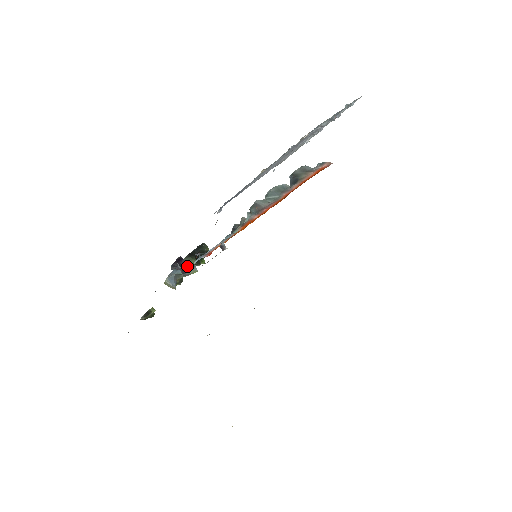
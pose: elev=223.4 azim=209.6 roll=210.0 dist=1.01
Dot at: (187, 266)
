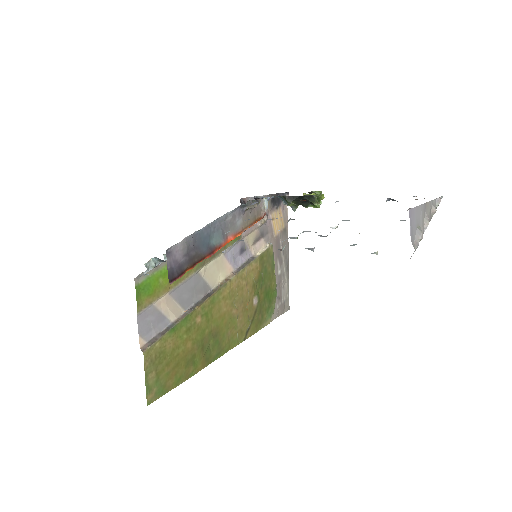
Dot at: occluded
